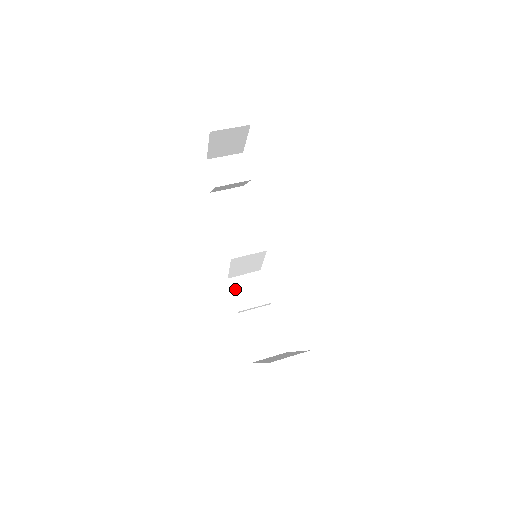
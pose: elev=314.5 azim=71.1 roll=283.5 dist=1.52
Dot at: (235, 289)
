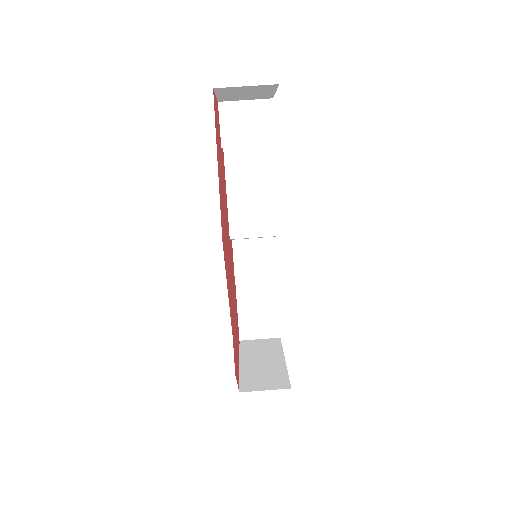
Dot at: (238, 255)
